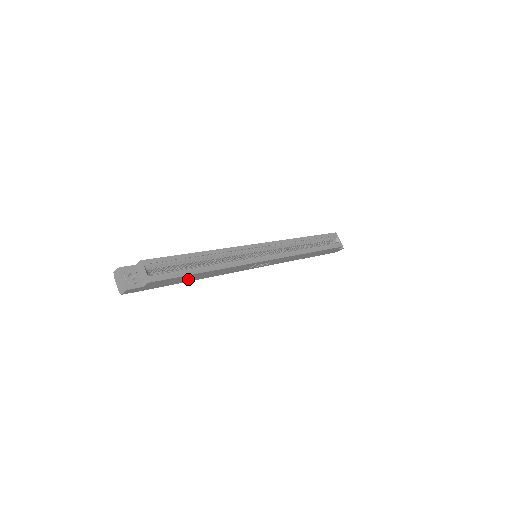
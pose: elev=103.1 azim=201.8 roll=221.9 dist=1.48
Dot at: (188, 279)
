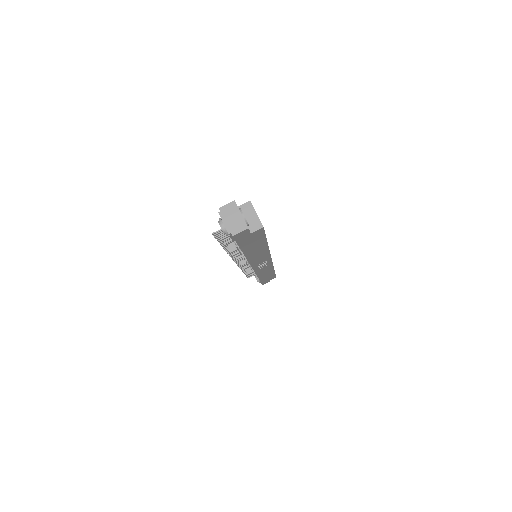
Dot at: (251, 249)
